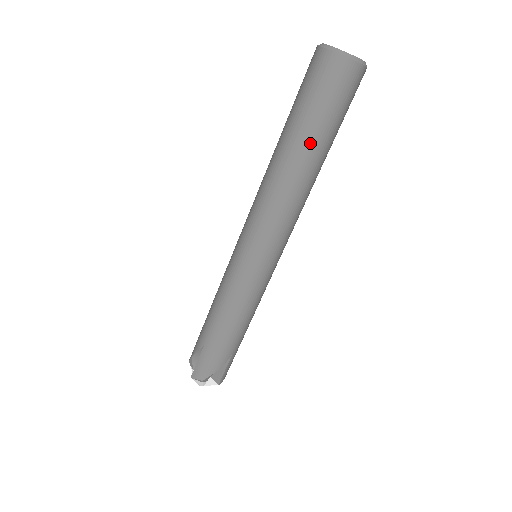
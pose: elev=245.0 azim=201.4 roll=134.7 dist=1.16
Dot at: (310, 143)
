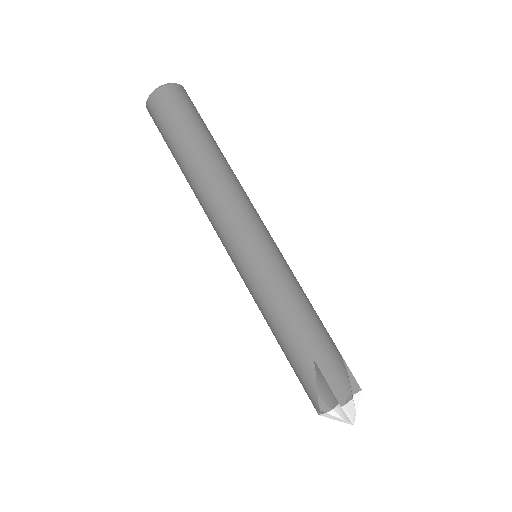
Dot at: (206, 139)
